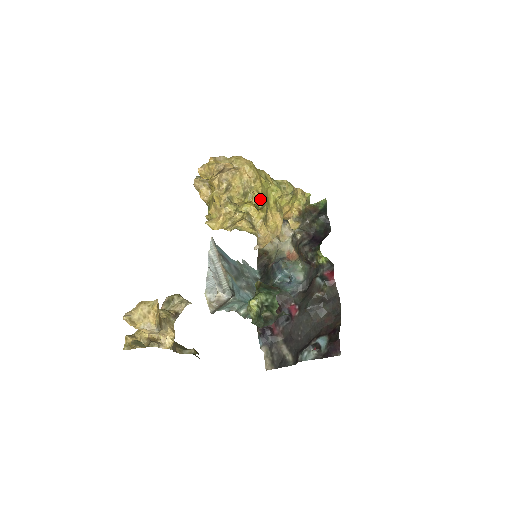
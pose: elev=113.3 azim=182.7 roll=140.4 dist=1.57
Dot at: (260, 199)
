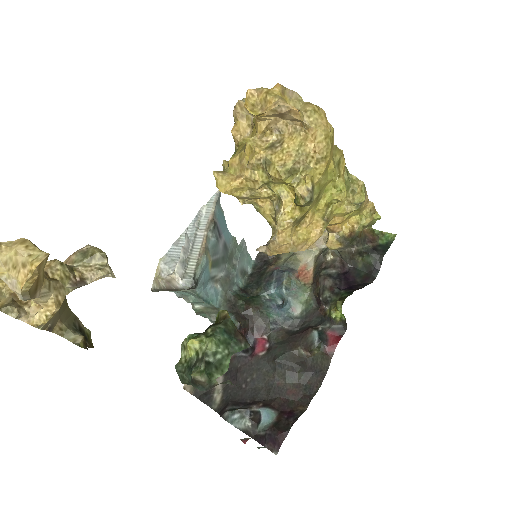
Dot at: (308, 192)
